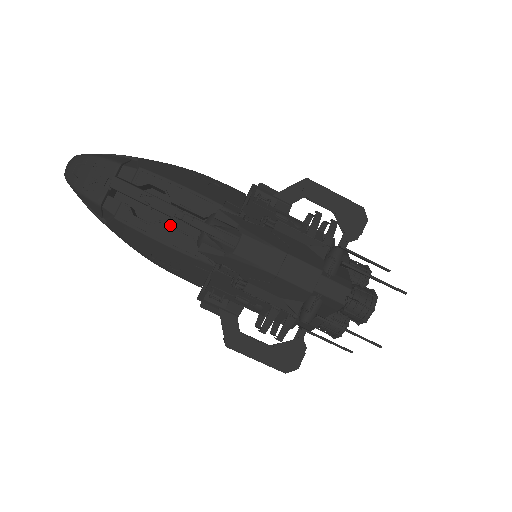
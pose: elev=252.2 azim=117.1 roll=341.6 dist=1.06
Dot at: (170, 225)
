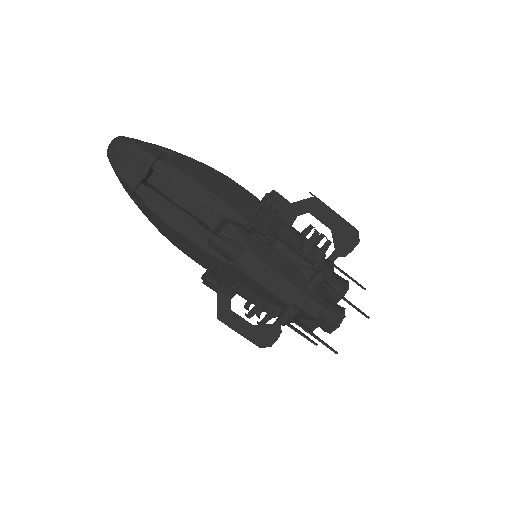
Dot at: occluded
